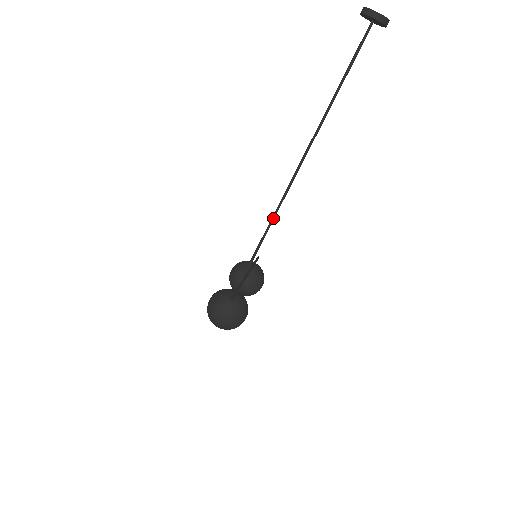
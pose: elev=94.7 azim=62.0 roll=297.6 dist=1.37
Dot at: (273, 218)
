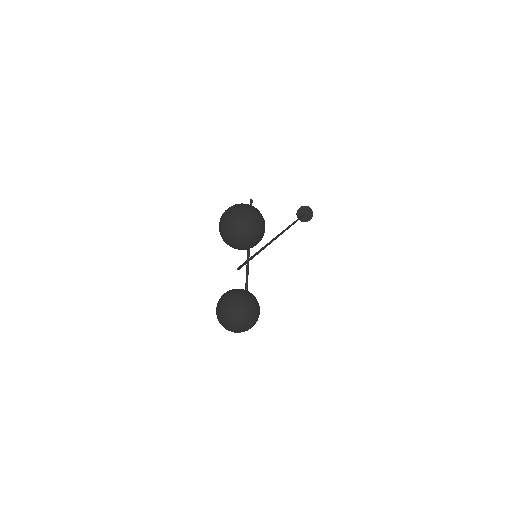
Dot at: (267, 244)
